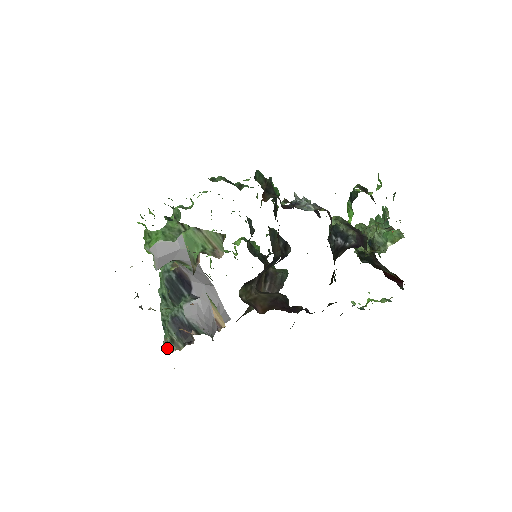
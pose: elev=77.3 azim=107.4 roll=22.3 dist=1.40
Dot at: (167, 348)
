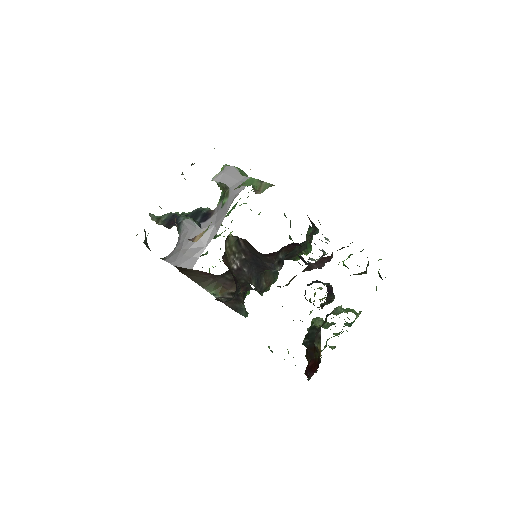
Dot at: (152, 216)
